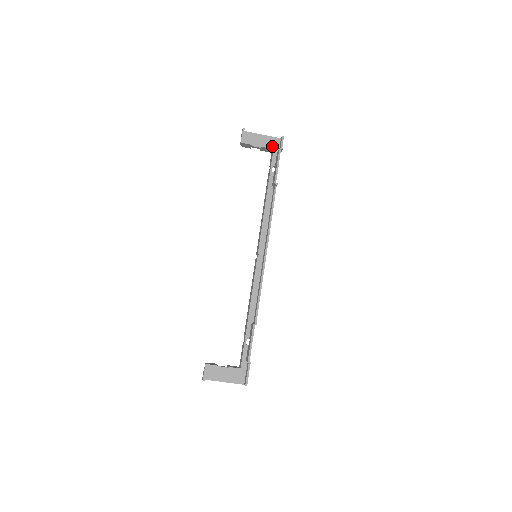
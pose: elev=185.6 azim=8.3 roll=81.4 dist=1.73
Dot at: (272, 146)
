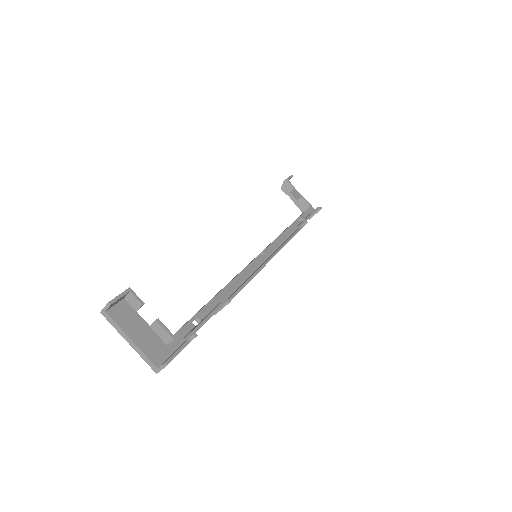
Dot at: occluded
